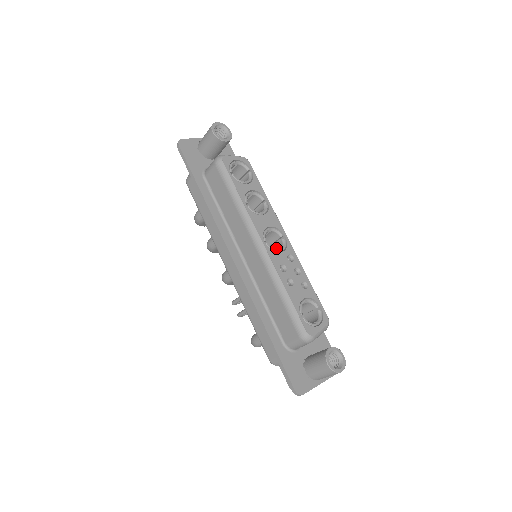
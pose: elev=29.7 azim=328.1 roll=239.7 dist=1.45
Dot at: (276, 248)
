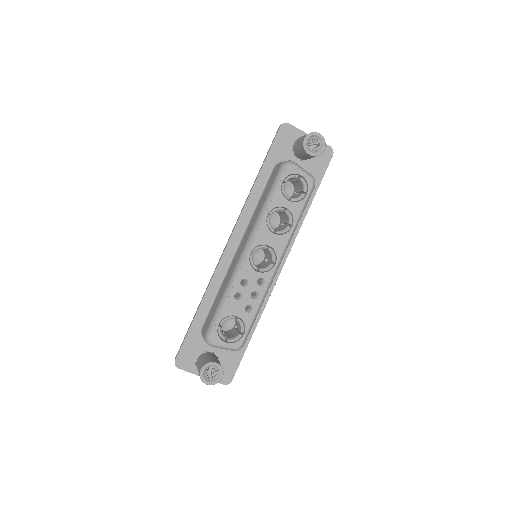
Dot at: (265, 265)
